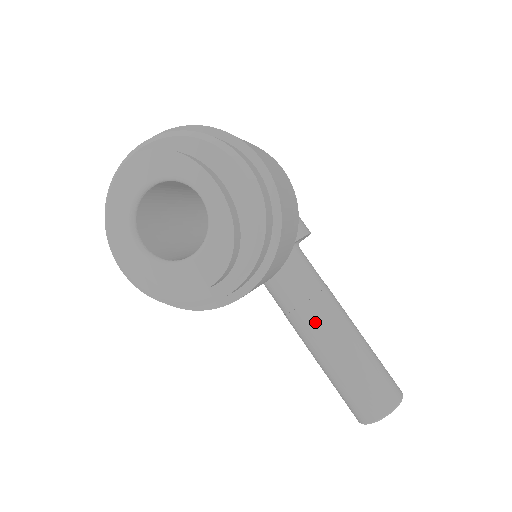
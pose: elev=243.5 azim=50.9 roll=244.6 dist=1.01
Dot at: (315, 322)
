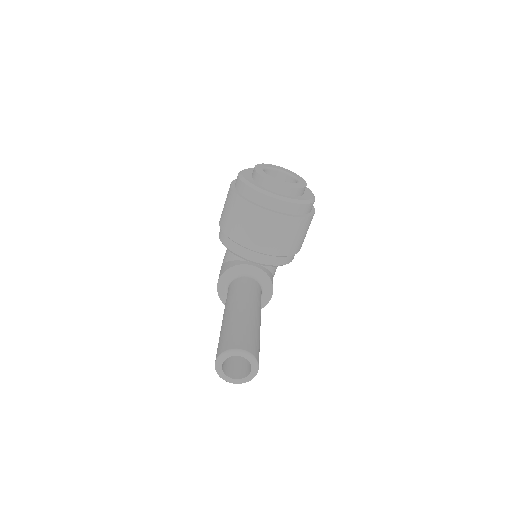
Dot at: (249, 301)
